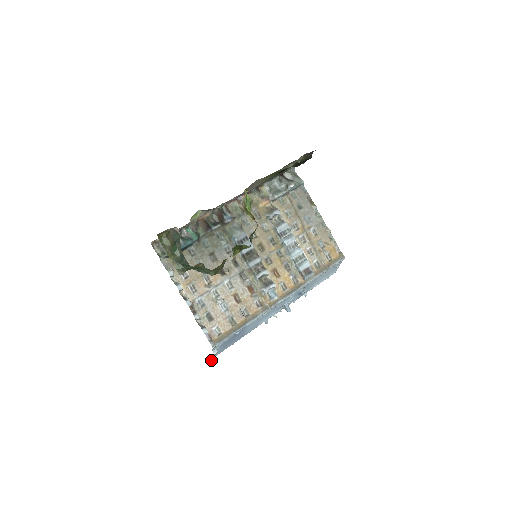
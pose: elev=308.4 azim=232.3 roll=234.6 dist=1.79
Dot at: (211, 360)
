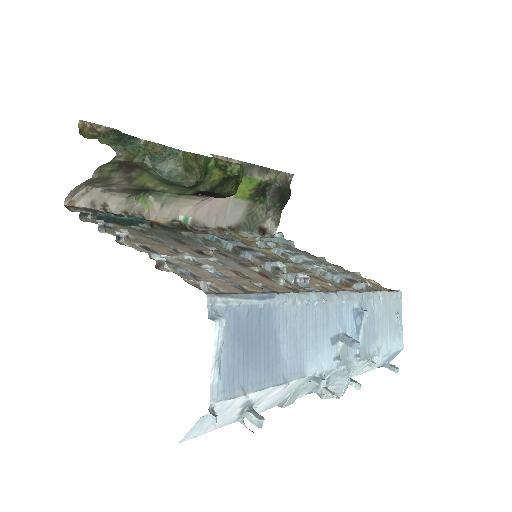
Dot at: occluded
